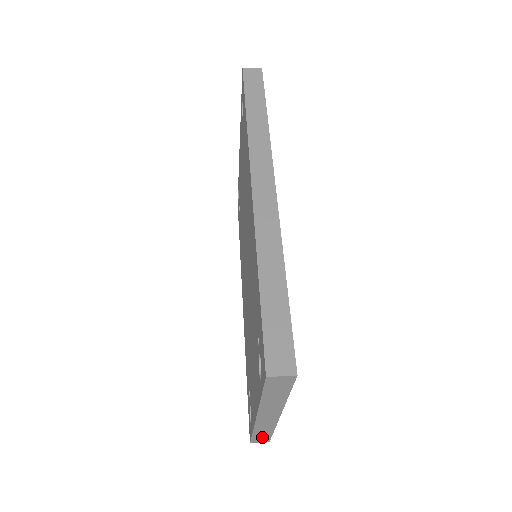
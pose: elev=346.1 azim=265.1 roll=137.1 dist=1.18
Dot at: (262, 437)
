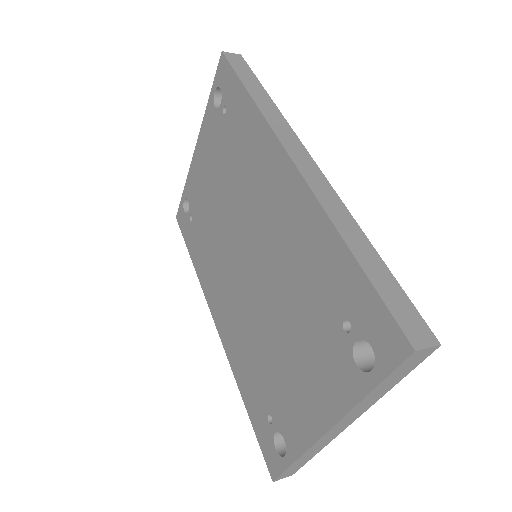
Dot at: (295, 467)
